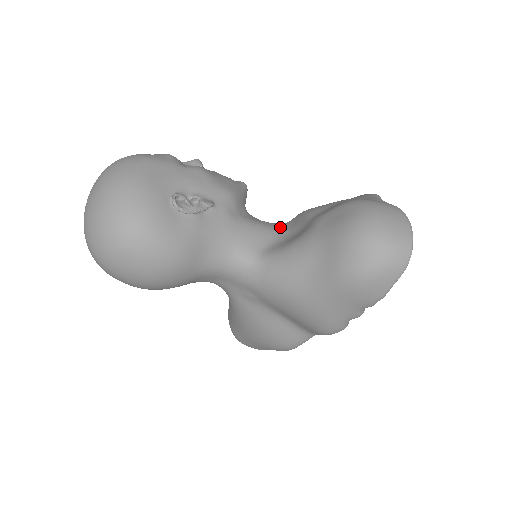
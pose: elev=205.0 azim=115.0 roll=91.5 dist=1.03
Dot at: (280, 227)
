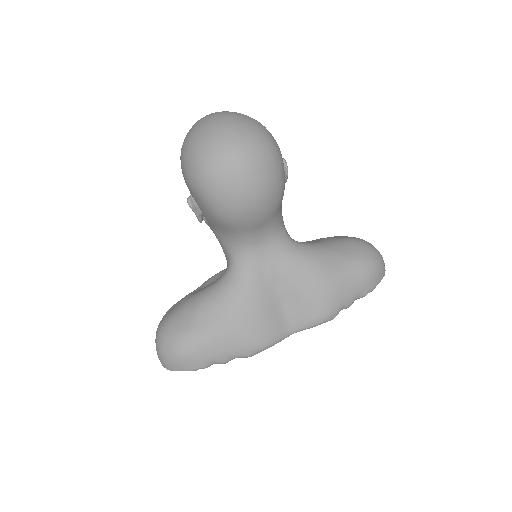
Dot at: occluded
